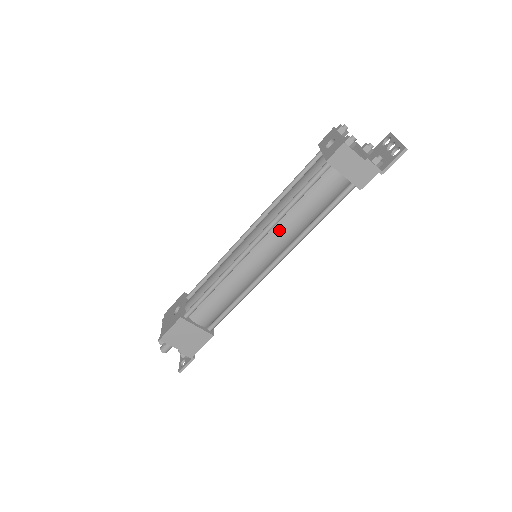
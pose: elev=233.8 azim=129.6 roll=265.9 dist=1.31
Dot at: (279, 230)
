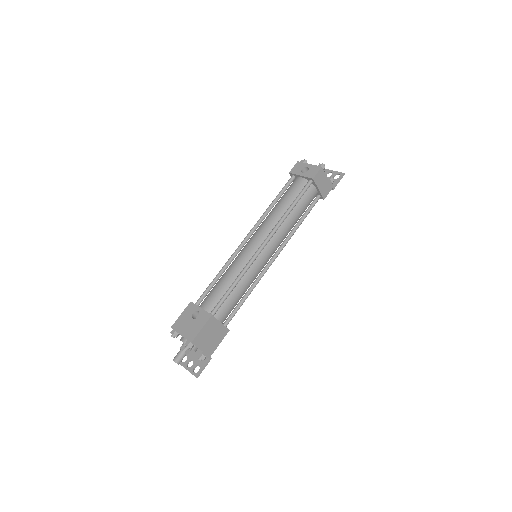
Dot at: (281, 230)
